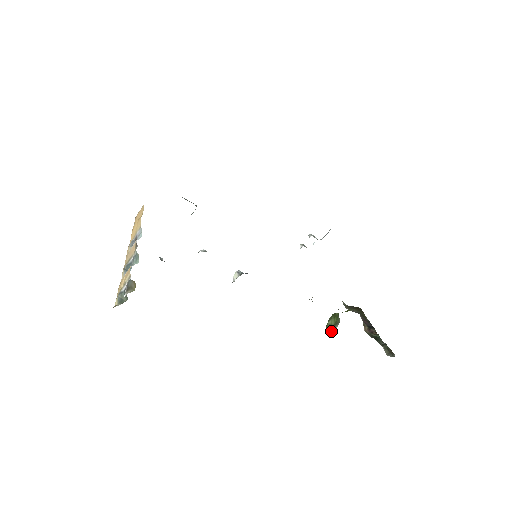
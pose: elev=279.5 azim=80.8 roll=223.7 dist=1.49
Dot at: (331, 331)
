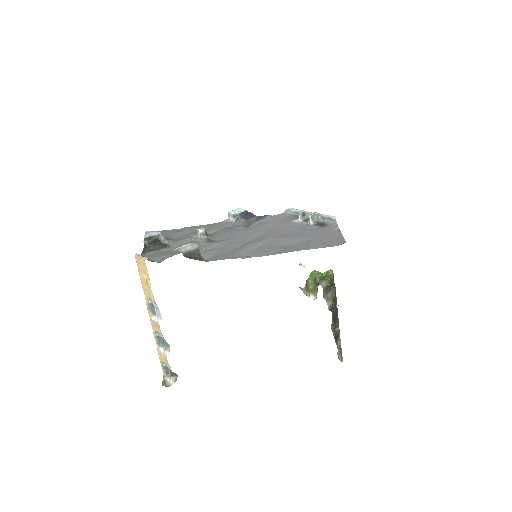
Dot at: occluded
